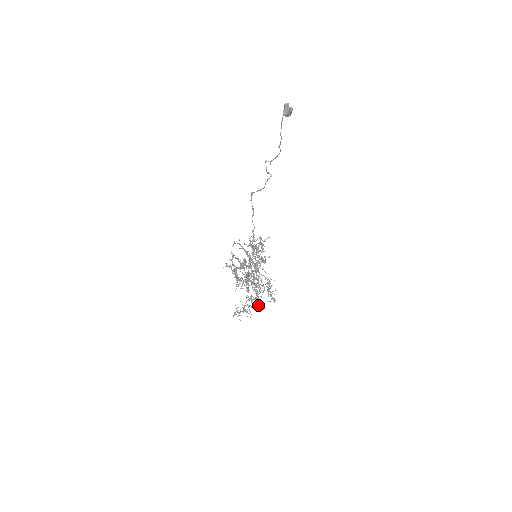
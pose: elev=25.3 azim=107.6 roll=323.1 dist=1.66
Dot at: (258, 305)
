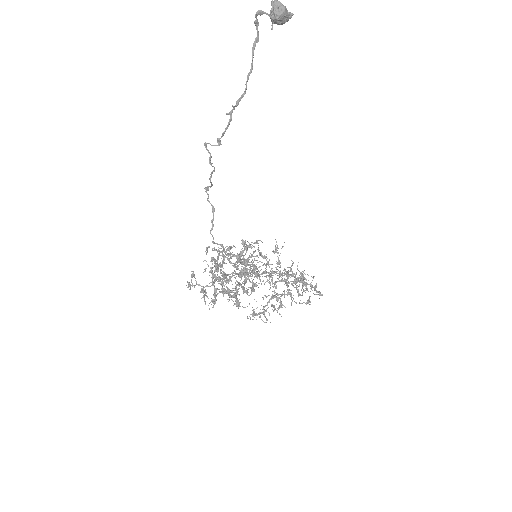
Dot at: (294, 301)
